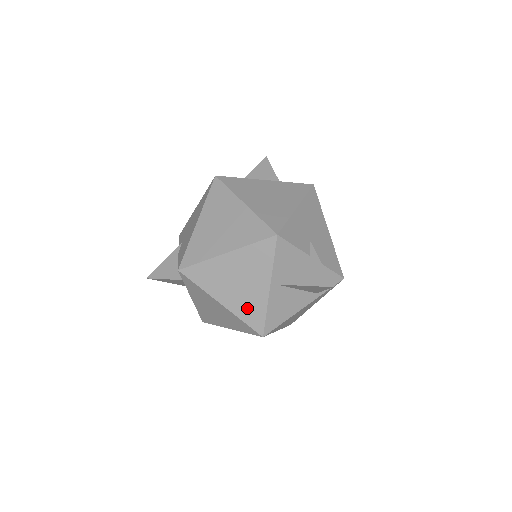
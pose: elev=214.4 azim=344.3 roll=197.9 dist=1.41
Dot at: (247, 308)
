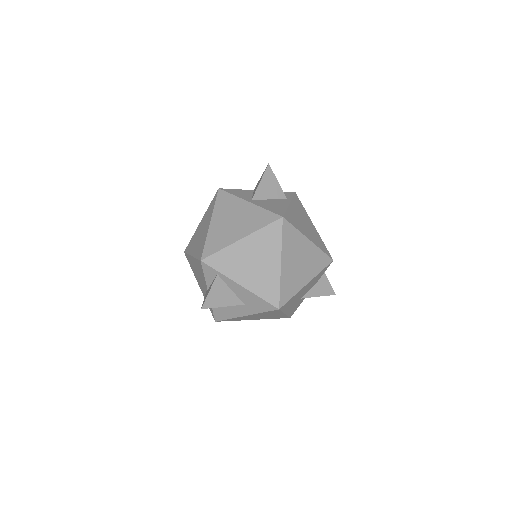
Dot at: (255, 221)
